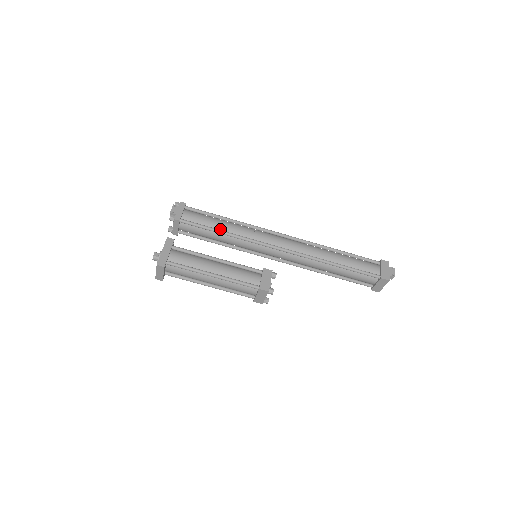
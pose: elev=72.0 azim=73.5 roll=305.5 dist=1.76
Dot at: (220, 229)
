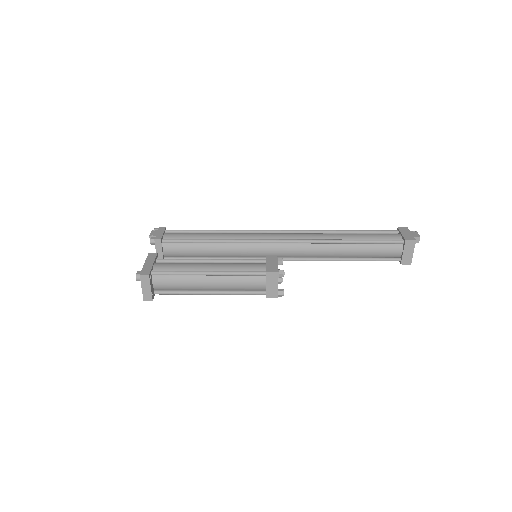
Dot at: (208, 239)
